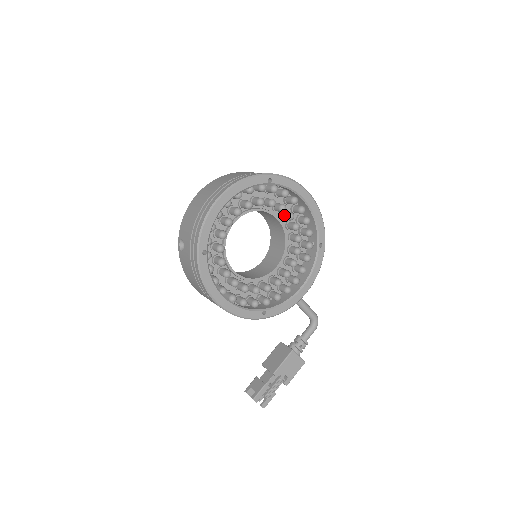
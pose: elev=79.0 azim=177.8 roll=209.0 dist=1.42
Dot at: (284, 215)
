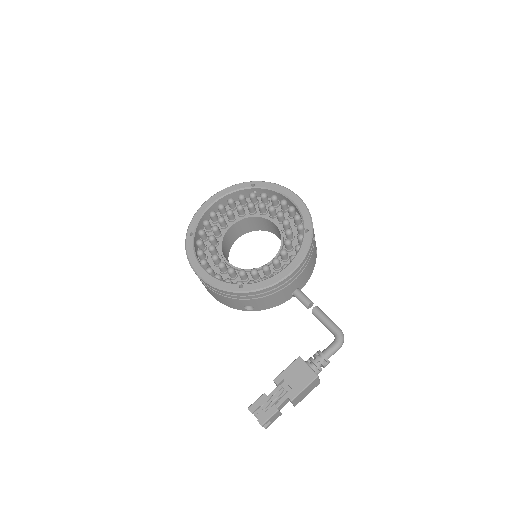
Dot at: (277, 217)
